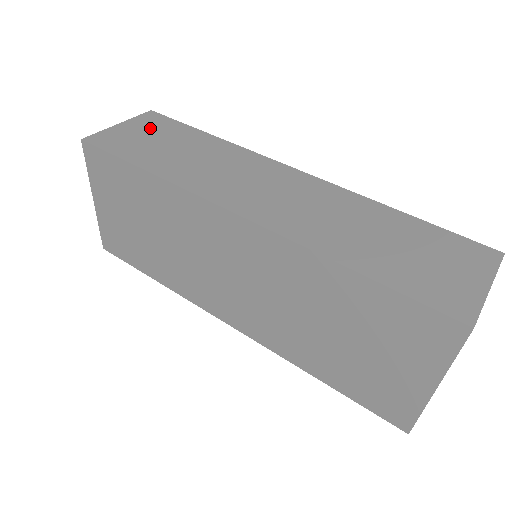
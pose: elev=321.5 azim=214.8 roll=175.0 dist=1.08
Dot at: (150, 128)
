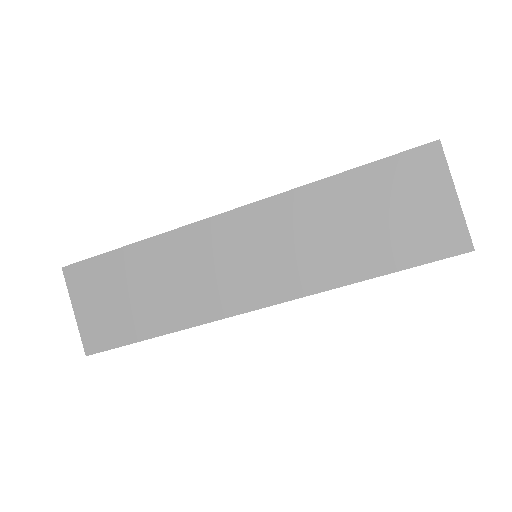
Dot at: (95, 290)
